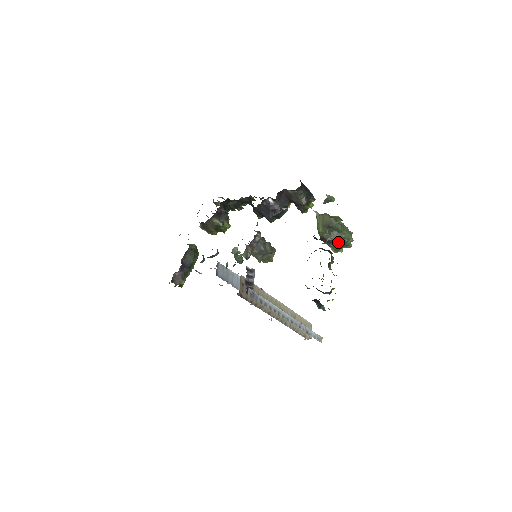
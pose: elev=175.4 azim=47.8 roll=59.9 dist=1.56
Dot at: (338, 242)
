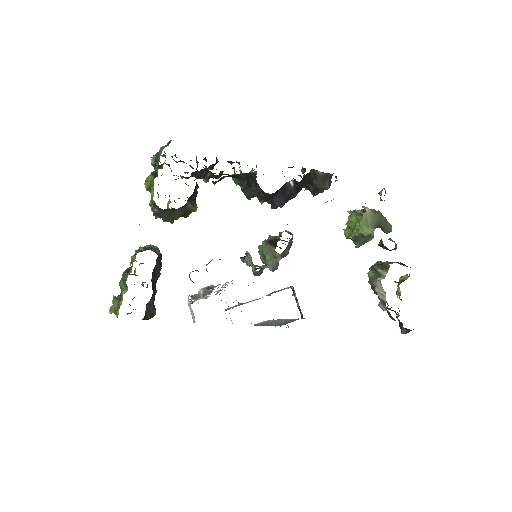
Dot at: (371, 239)
